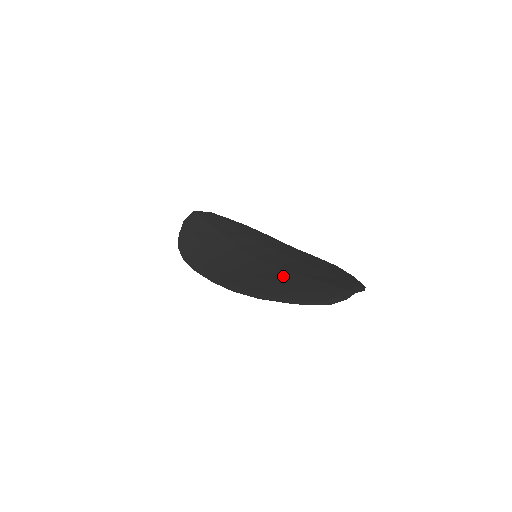
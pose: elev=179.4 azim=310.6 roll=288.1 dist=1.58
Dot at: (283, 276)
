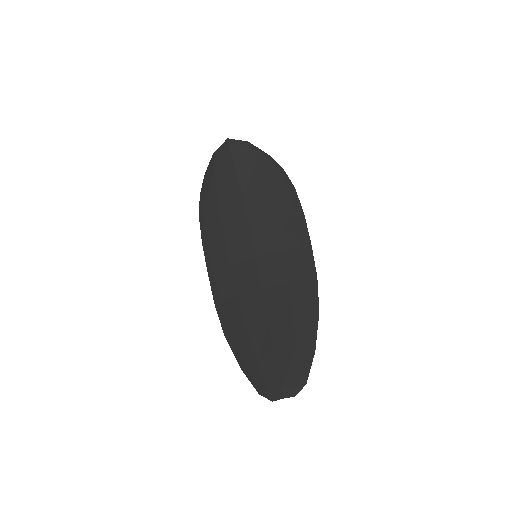
Dot at: (256, 315)
